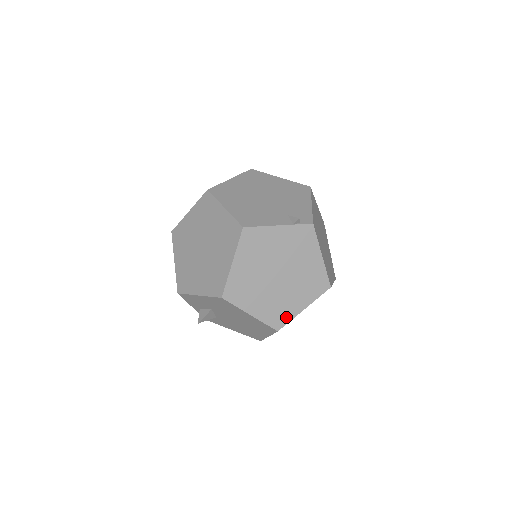
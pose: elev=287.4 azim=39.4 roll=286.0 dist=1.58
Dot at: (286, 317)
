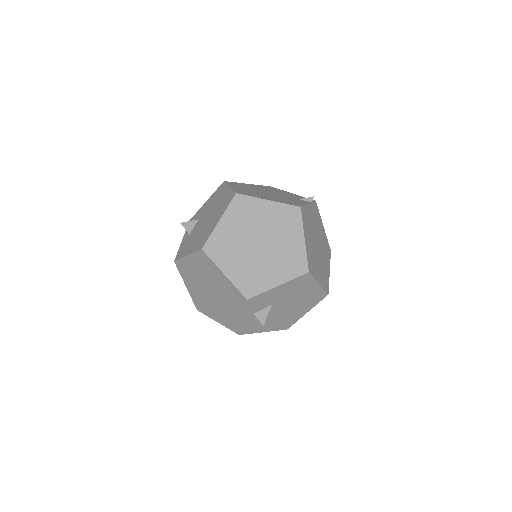
Dot at: (327, 281)
